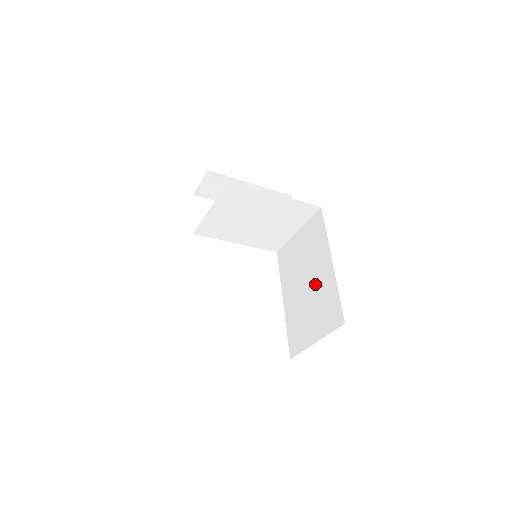
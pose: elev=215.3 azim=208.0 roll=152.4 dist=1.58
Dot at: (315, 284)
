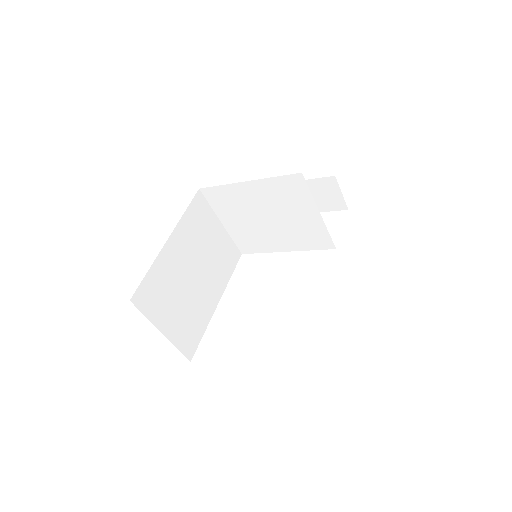
Dot at: occluded
